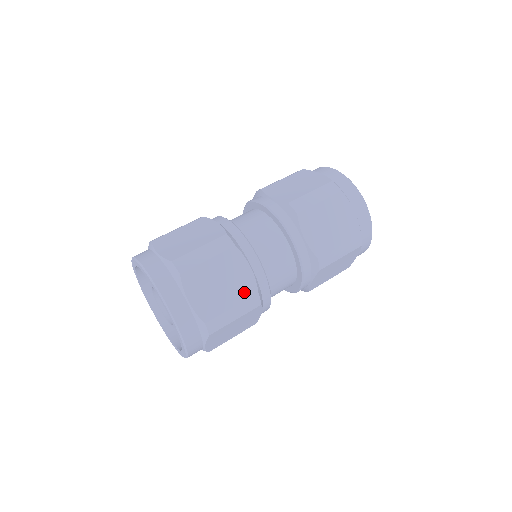
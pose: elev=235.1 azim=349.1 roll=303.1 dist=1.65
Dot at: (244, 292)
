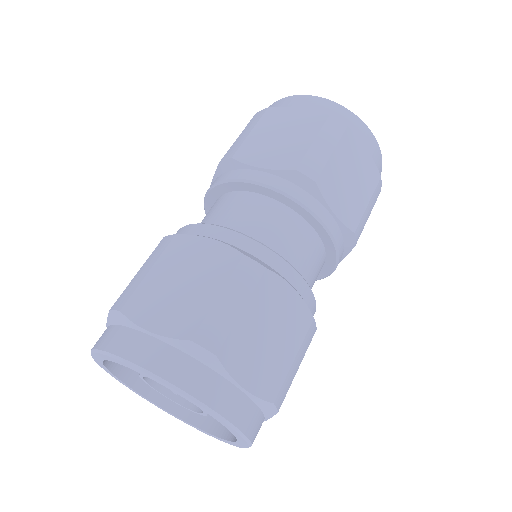
Dot at: (223, 268)
